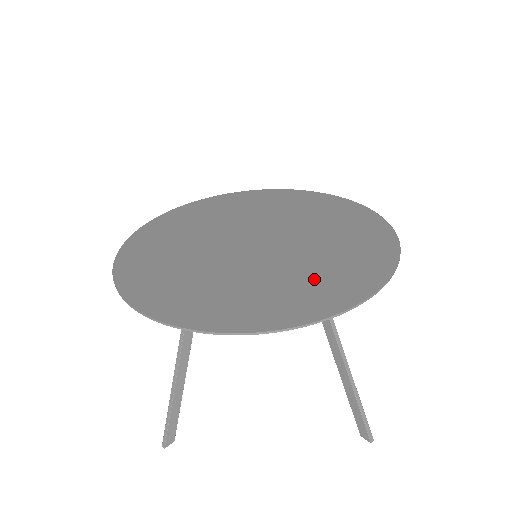
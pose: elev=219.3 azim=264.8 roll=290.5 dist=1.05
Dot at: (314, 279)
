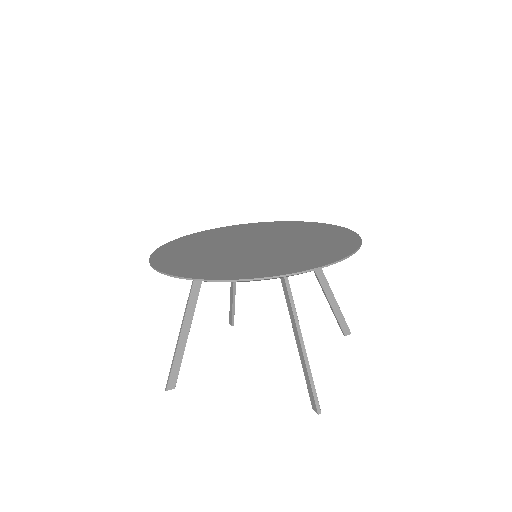
Dot at: (275, 262)
